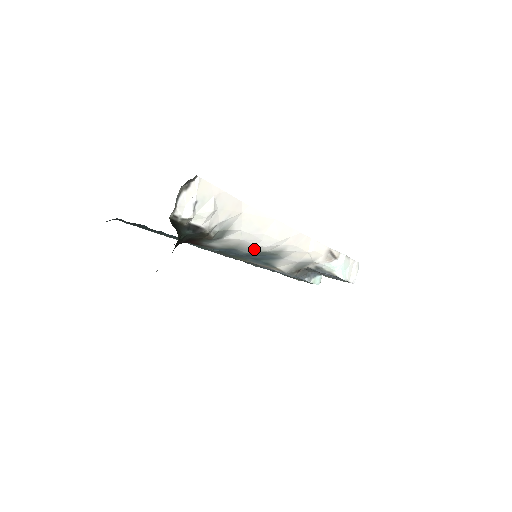
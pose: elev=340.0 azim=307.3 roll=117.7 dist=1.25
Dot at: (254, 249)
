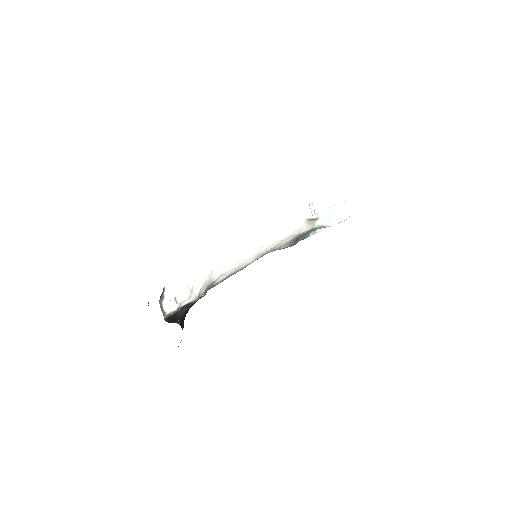
Dot at: (244, 267)
